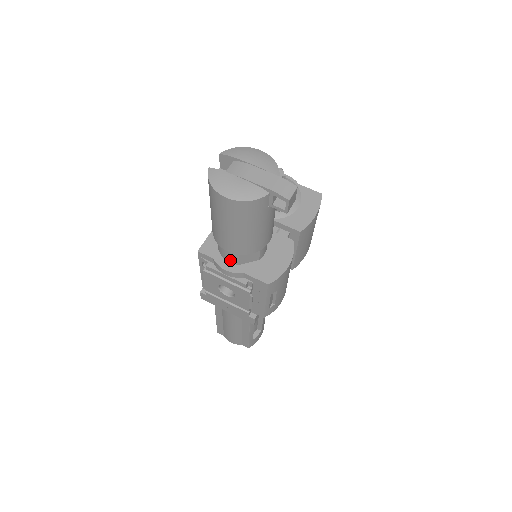
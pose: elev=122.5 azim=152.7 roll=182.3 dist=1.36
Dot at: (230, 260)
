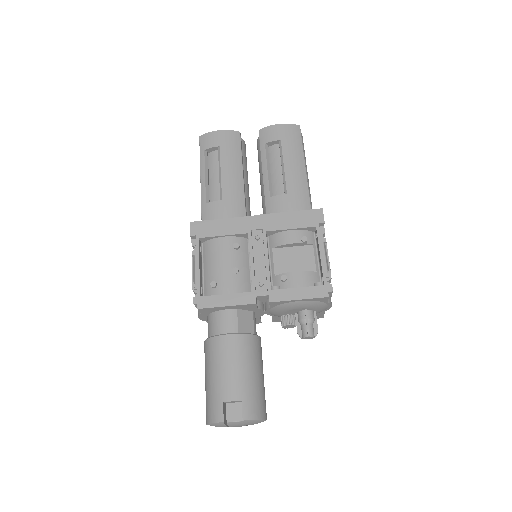
Dot at: occluded
